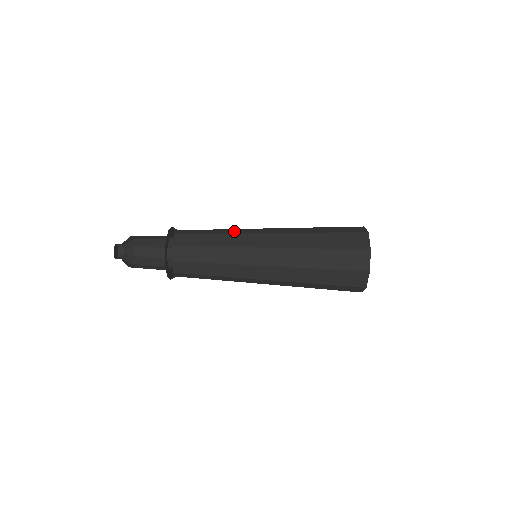
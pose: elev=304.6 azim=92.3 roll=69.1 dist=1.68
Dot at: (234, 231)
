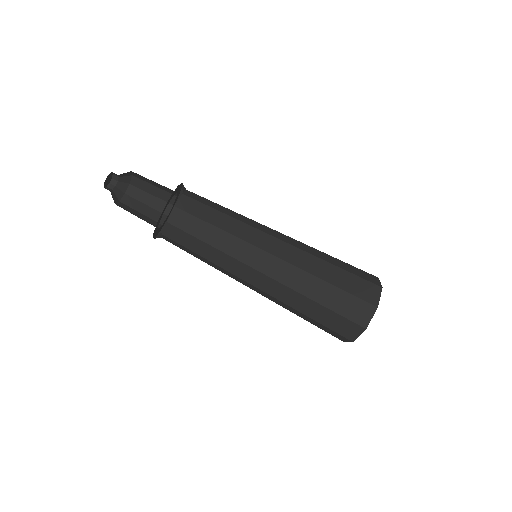
Dot at: (246, 220)
